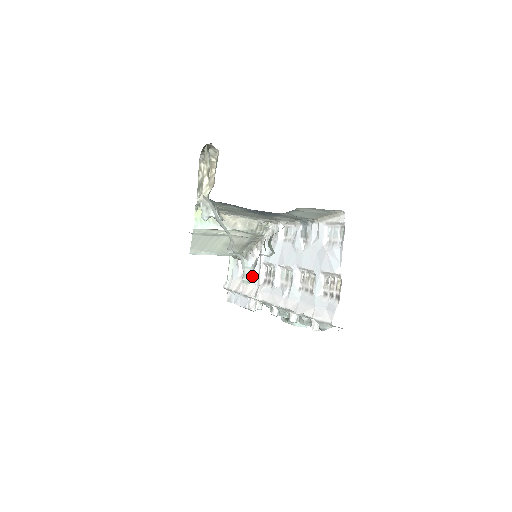
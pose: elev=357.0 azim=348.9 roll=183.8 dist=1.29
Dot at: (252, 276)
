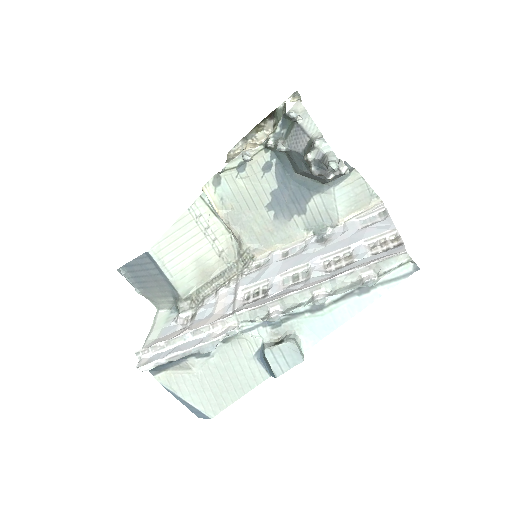
Dot at: (336, 168)
